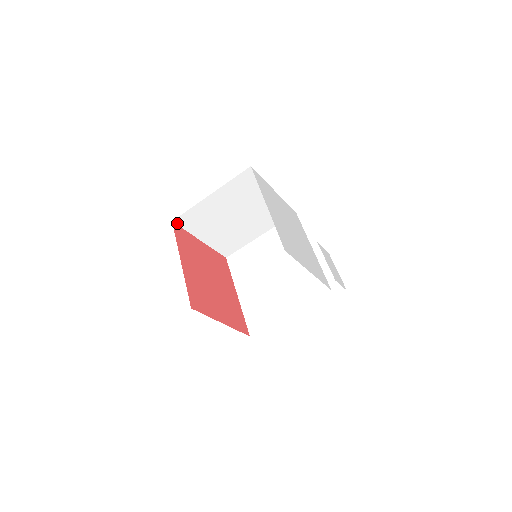
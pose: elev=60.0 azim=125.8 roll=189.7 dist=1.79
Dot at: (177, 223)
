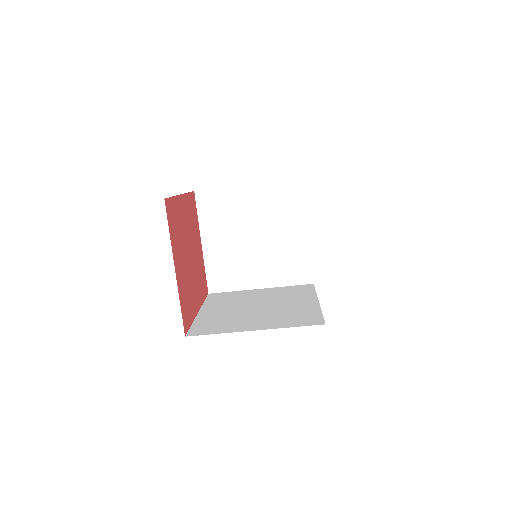
Dot at: (197, 198)
